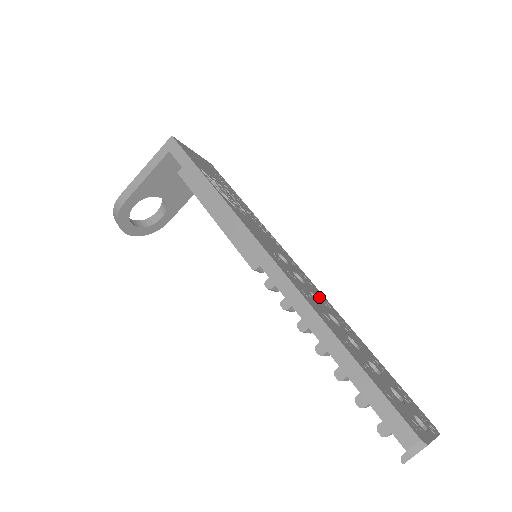
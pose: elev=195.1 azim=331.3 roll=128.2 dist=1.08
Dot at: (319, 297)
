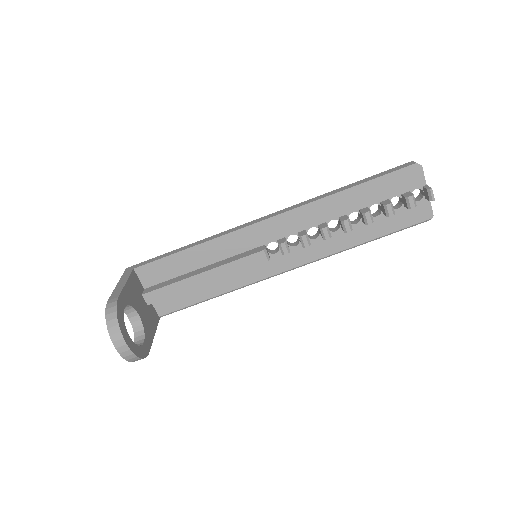
Dot at: occluded
